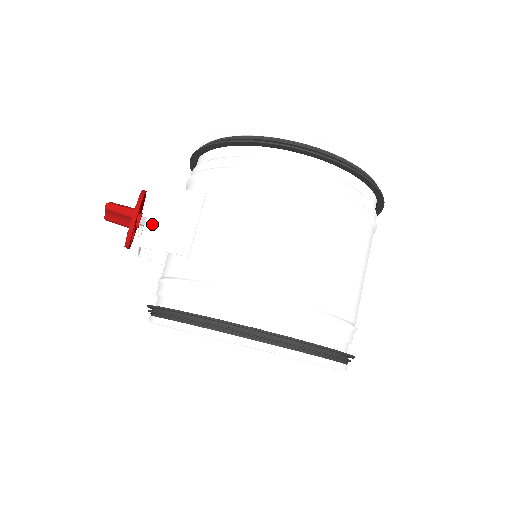
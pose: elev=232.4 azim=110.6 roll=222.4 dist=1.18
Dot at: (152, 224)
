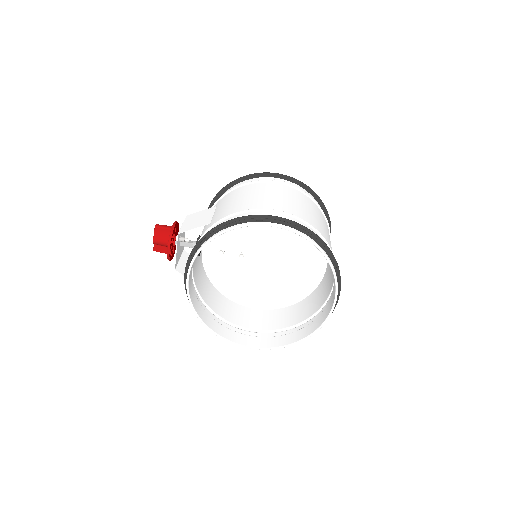
Dot at: (185, 225)
